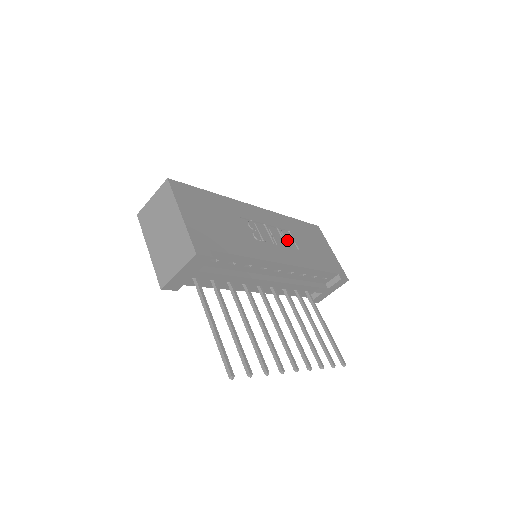
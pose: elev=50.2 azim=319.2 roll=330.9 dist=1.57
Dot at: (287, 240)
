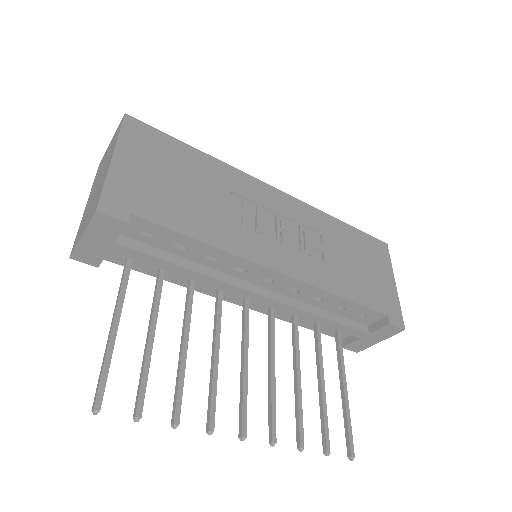
Dot at: (307, 243)
